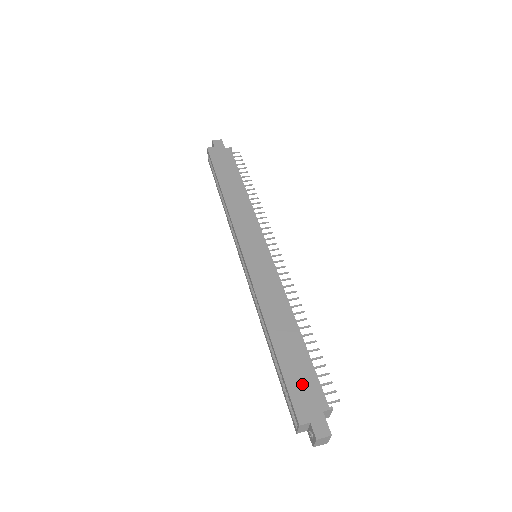
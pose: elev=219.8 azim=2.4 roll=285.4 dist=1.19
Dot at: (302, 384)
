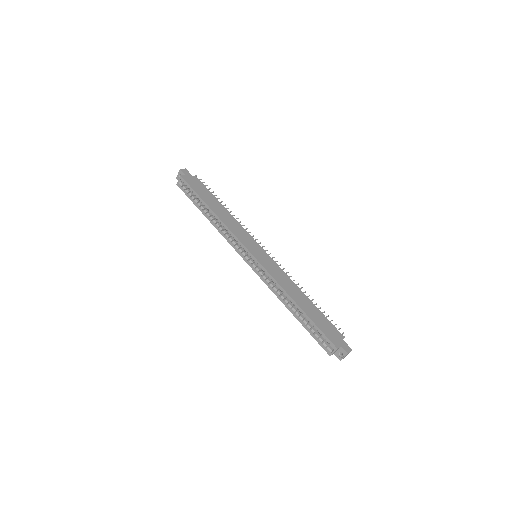
Dot at: (327, 327)
